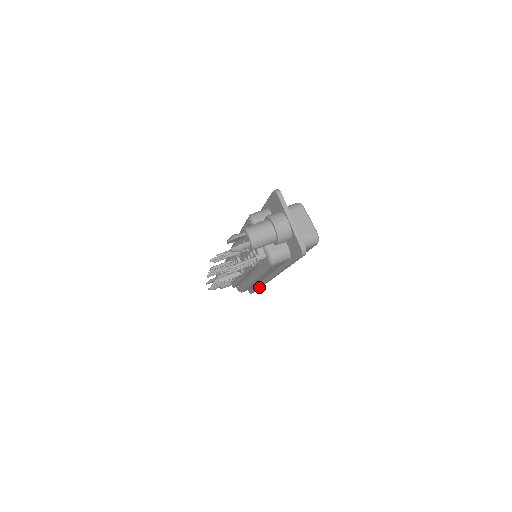
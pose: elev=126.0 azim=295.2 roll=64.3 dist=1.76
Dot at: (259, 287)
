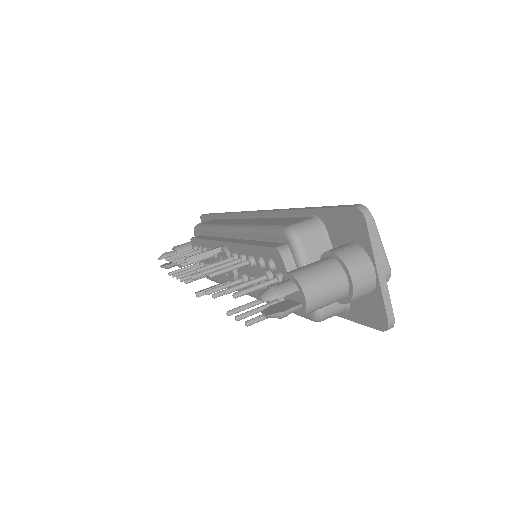
Dot at: occluded
